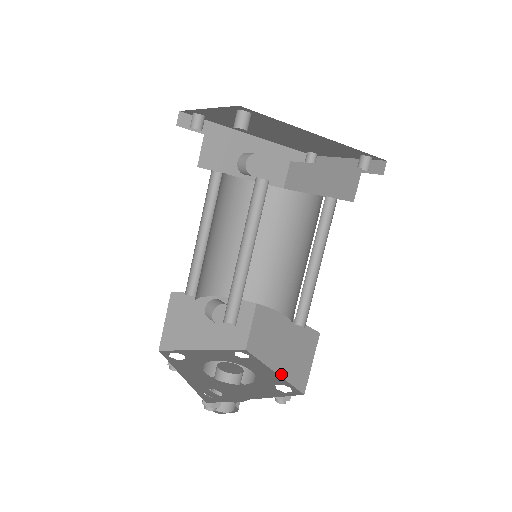
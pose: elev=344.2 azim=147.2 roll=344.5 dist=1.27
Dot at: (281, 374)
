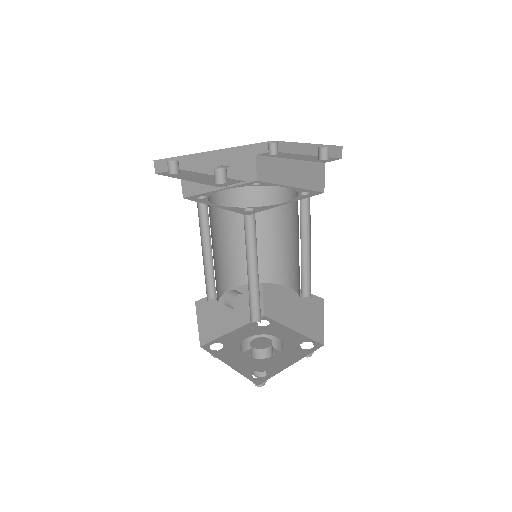
Dot at: (300, 332)
